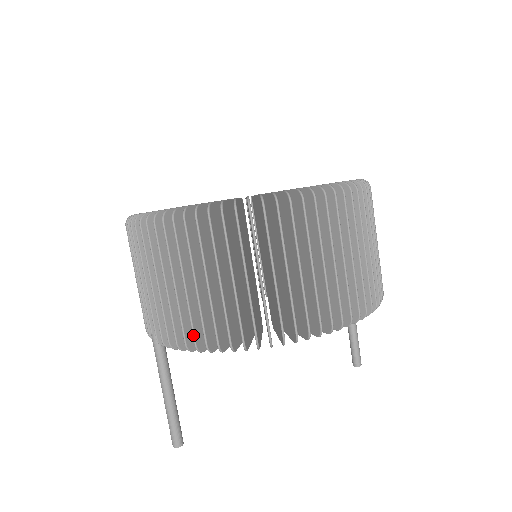
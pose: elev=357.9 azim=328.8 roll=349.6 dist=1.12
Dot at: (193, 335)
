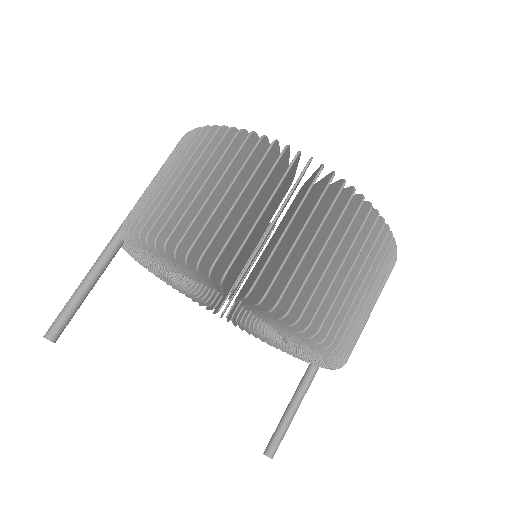
Dot at: (154, 223)
